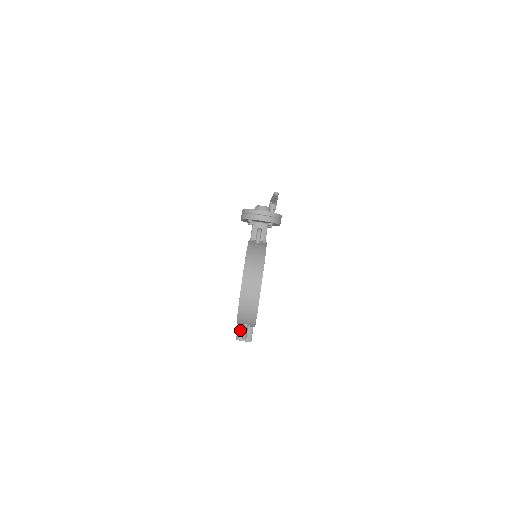
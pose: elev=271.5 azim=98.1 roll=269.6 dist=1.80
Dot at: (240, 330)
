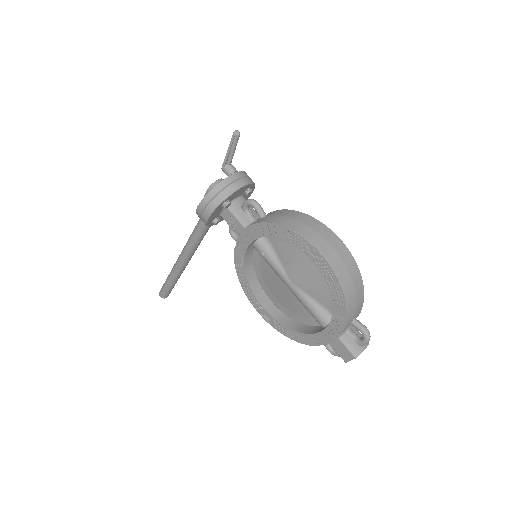
Dot at: (348, 341)
